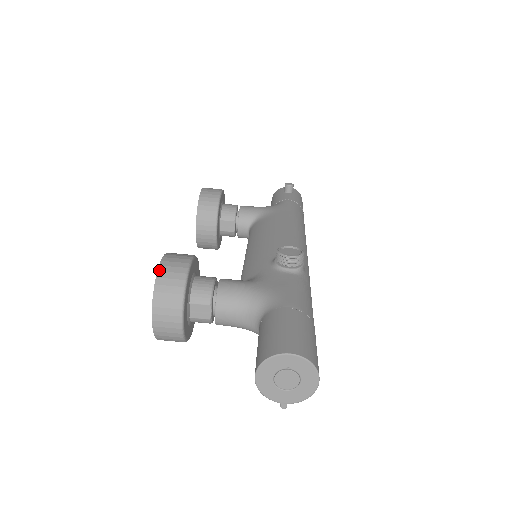
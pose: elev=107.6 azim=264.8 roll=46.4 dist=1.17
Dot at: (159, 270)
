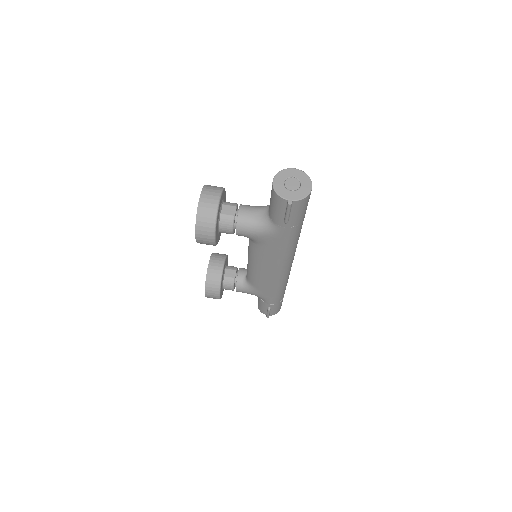
Dot at: occluded
